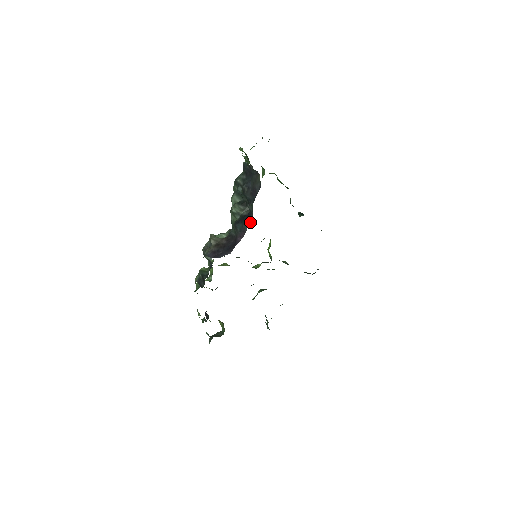
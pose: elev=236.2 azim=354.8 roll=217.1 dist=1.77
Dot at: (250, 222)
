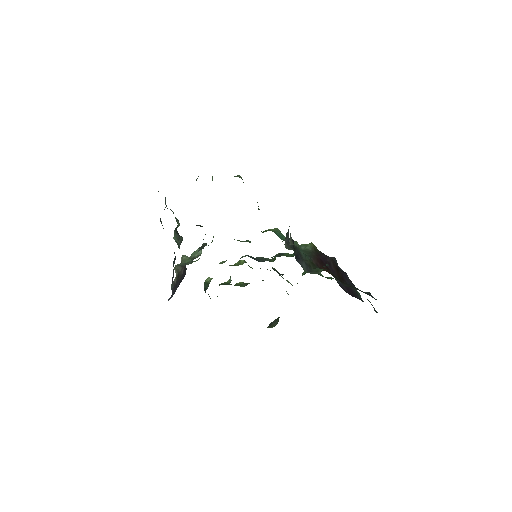
Dot at: occluded
